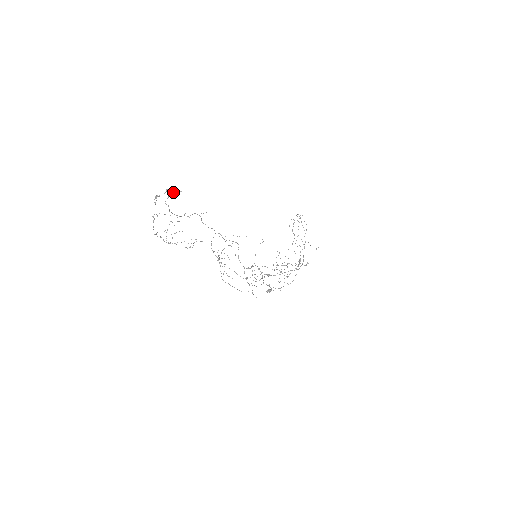
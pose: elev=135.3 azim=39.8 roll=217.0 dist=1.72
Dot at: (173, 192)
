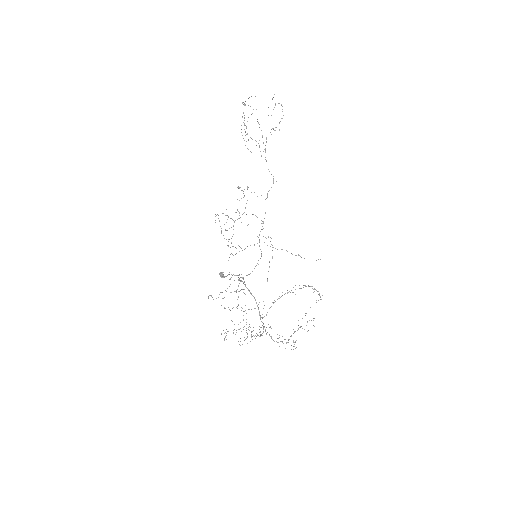
Dot at: occluded
